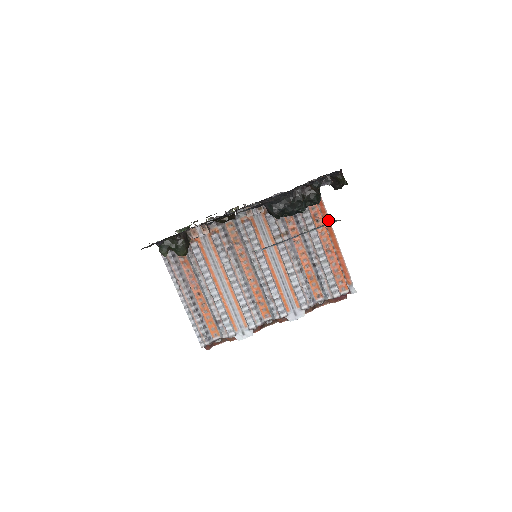
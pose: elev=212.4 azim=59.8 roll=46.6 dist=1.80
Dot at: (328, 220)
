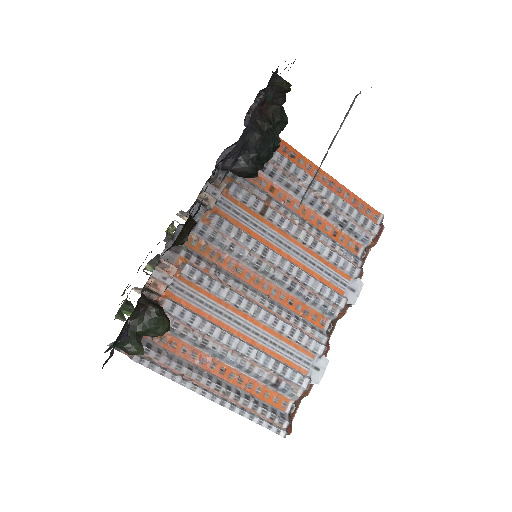
Dot at: occluded
